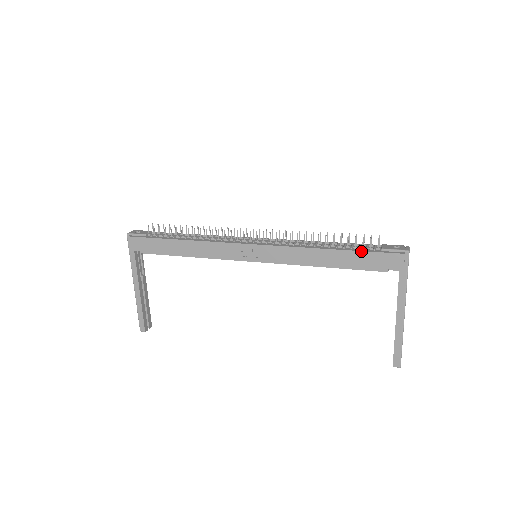
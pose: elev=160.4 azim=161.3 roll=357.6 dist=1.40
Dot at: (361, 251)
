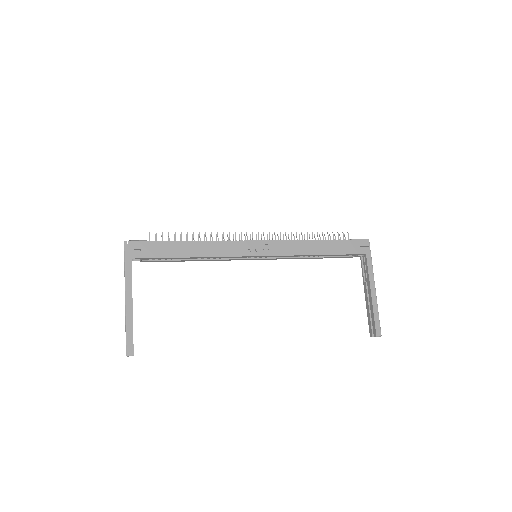
Dot at: (341, 240)
